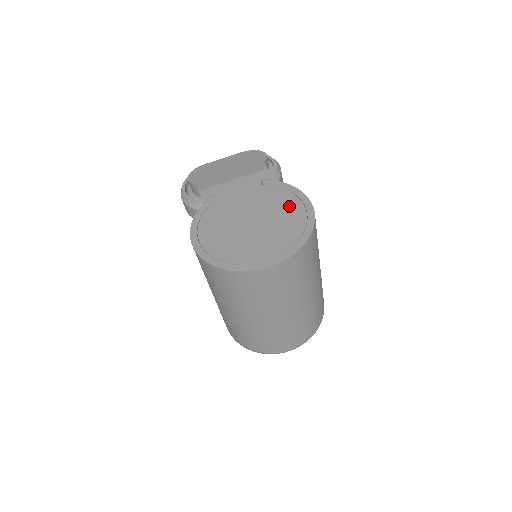
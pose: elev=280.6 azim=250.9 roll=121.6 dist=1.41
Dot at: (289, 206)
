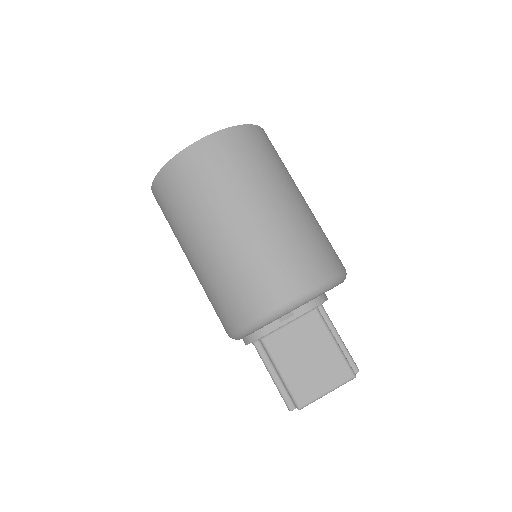
Dot at: occluded
